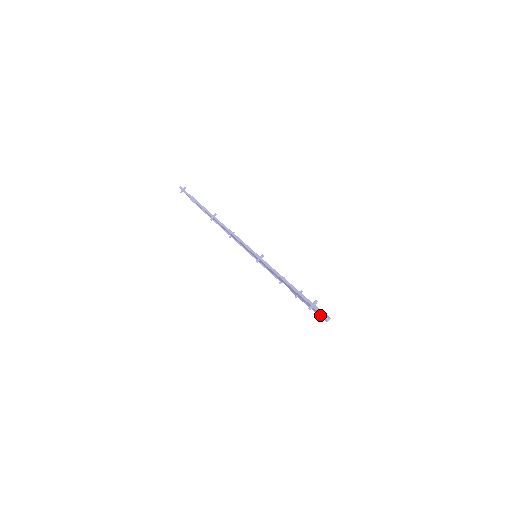
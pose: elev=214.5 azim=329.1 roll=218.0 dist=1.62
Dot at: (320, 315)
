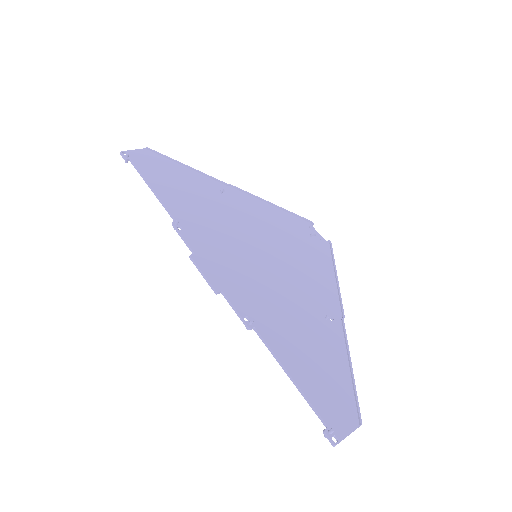
Dot at: (351, 395)
